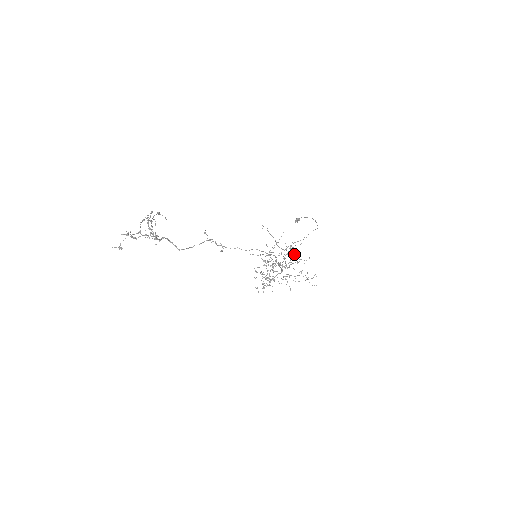
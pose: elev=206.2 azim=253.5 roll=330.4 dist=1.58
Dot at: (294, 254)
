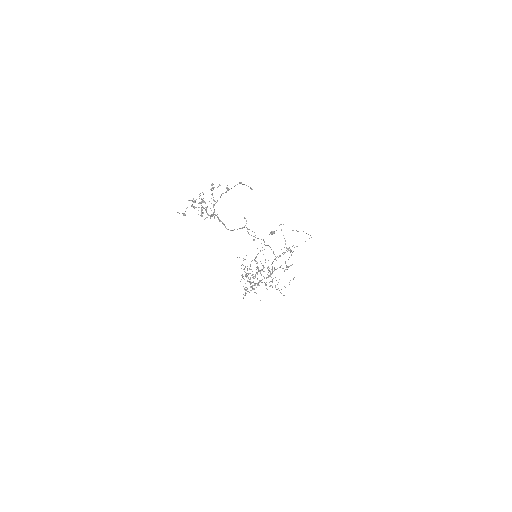
Dot at: (288, 259)
